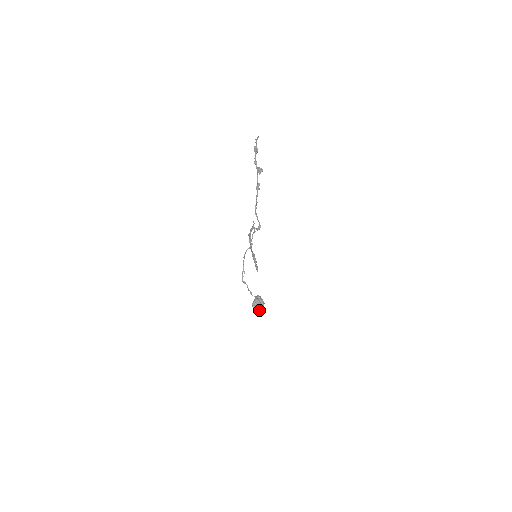
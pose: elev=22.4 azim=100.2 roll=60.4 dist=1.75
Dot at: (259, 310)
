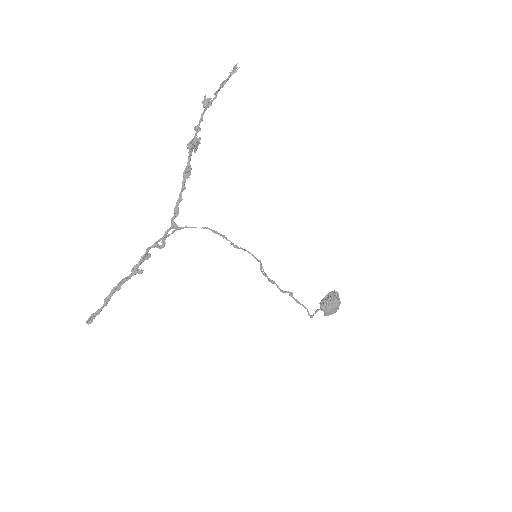
Dot at: (325, 314)
